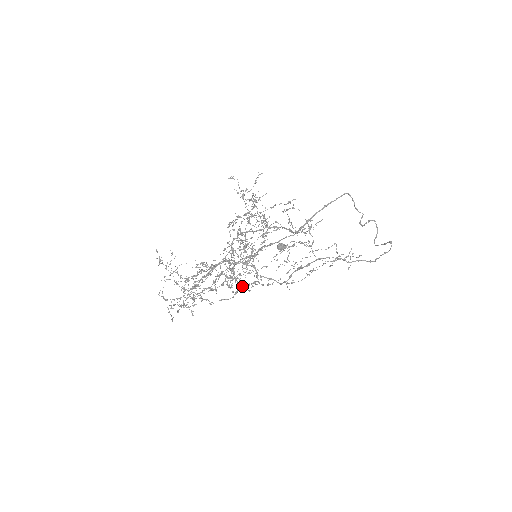
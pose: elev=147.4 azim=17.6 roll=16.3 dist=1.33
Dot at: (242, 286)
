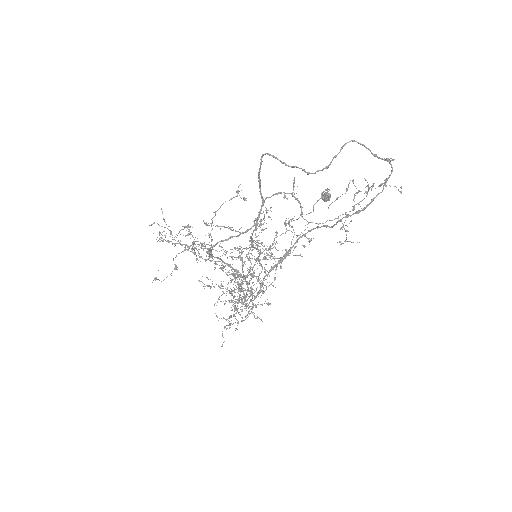
Dot at: occluded
